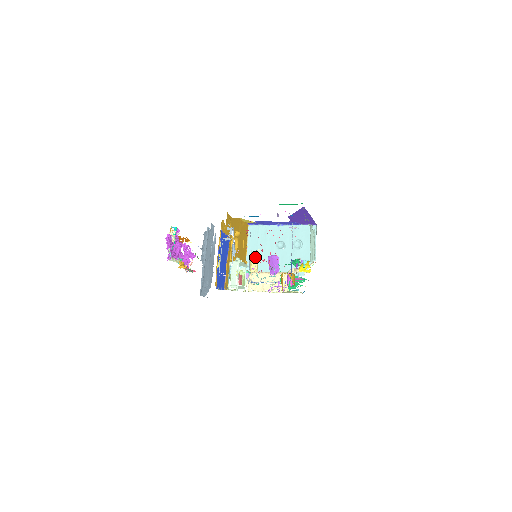
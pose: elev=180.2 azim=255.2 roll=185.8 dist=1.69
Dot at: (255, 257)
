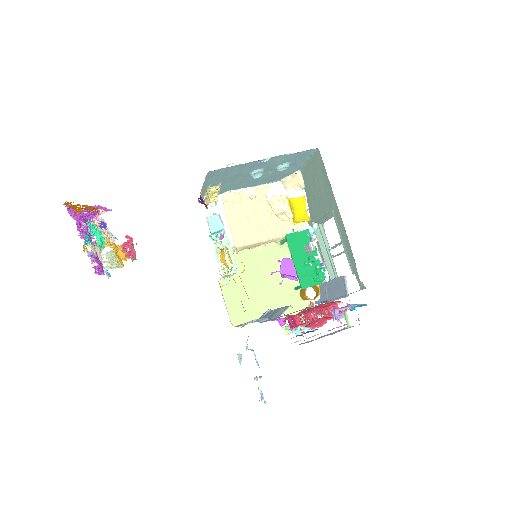
Dot at: (215, 189)
